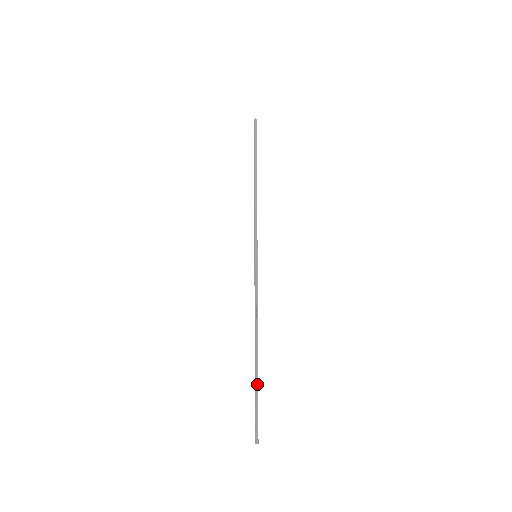
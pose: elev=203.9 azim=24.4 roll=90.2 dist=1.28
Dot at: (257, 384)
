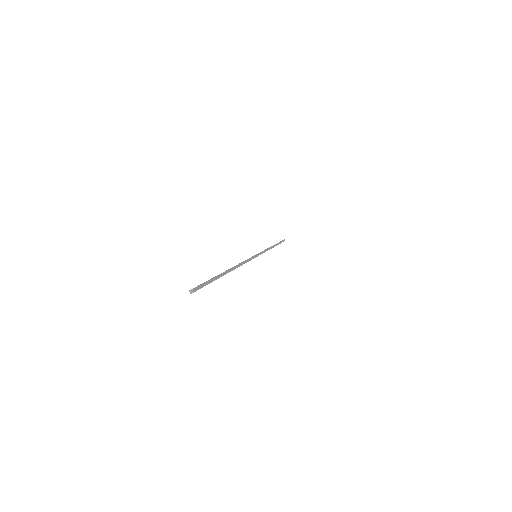
Dot at: (218, 277)
